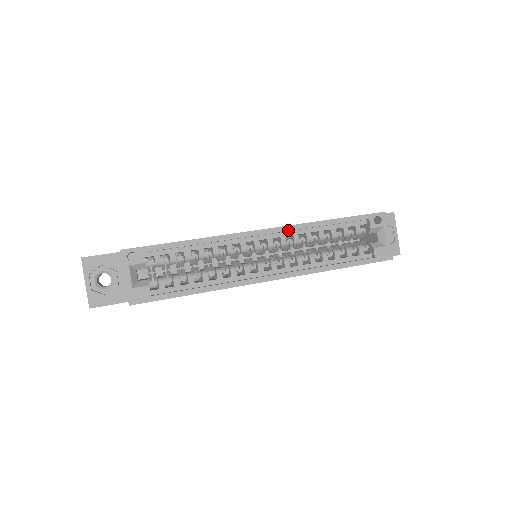
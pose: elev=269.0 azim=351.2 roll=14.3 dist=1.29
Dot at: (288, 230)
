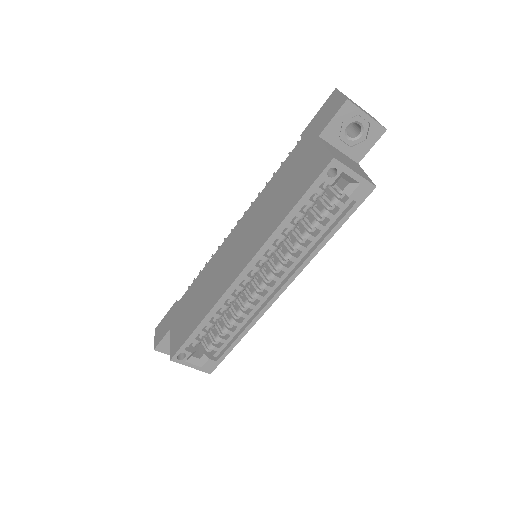
Dot at: (260, 255)
